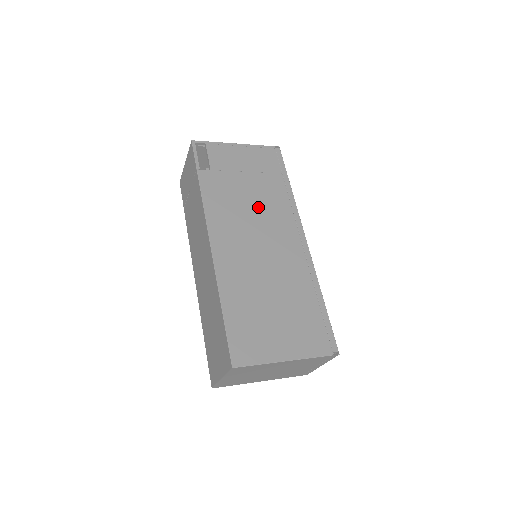
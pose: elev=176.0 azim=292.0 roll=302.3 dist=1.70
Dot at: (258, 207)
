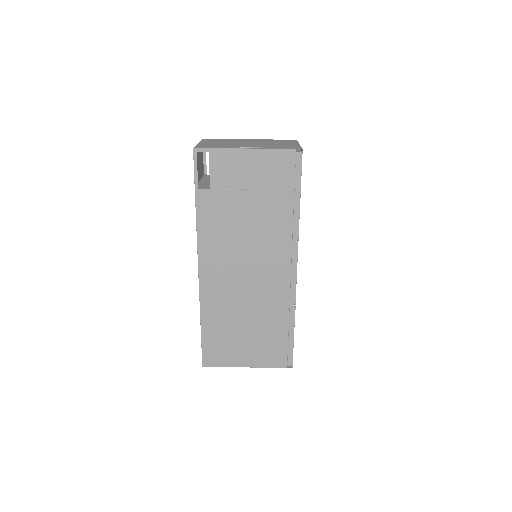
Dot at: (254, 234)
